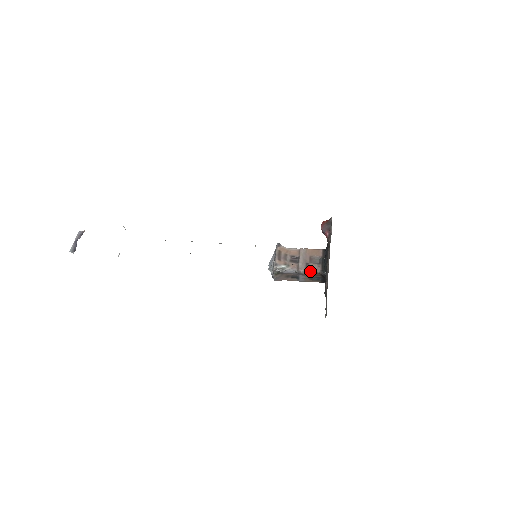
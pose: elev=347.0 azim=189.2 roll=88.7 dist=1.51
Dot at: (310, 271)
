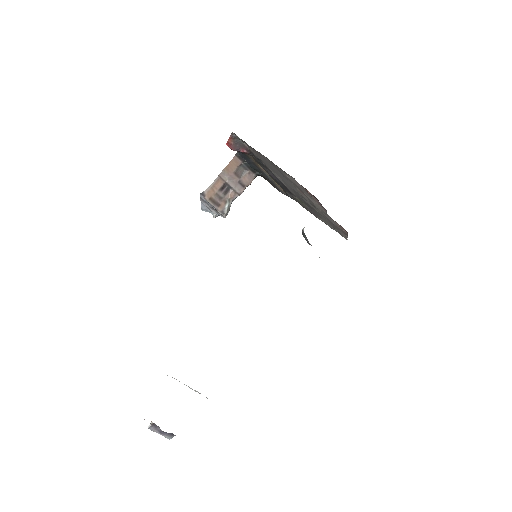
Dot at: (248, 185)
